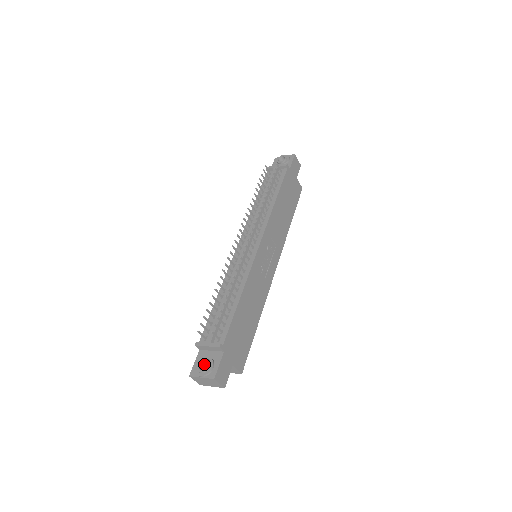
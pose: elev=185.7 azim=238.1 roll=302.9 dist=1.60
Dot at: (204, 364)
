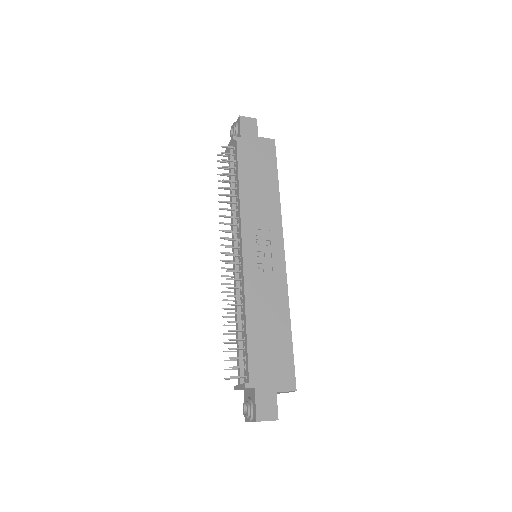
Dot at: occluded
